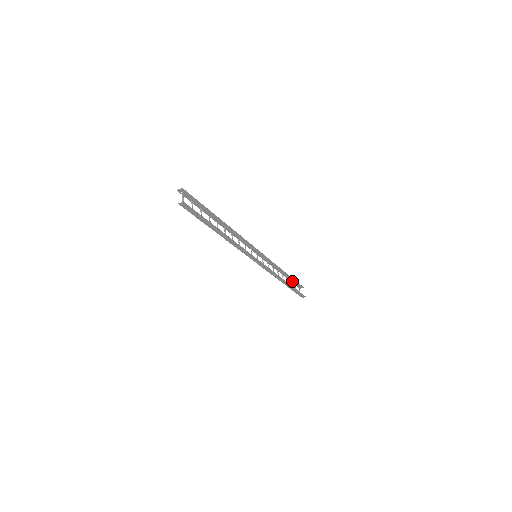
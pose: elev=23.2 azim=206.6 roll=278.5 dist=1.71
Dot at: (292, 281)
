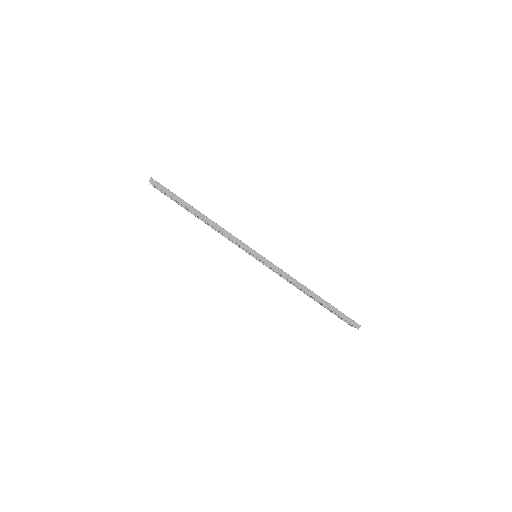
Dot at: (333, 313)
